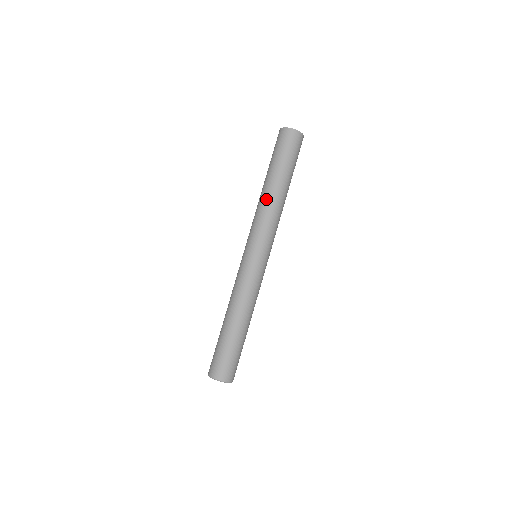
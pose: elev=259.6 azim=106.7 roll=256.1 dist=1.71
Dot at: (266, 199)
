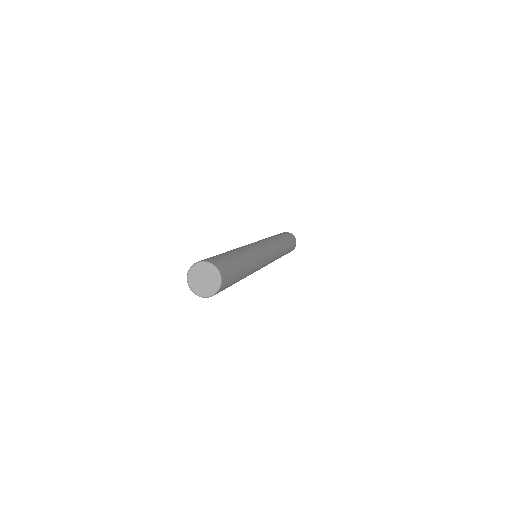
Dot at: (272, 237)
